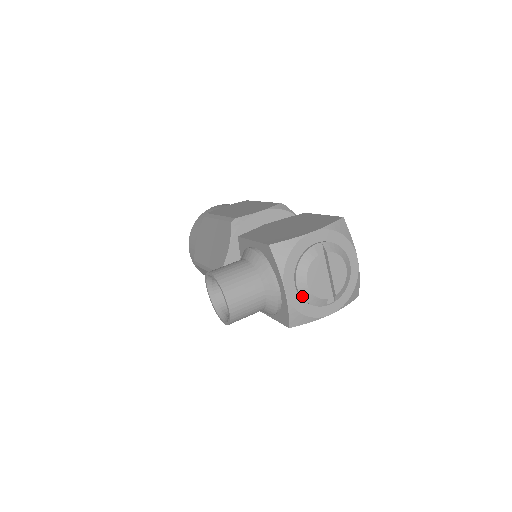
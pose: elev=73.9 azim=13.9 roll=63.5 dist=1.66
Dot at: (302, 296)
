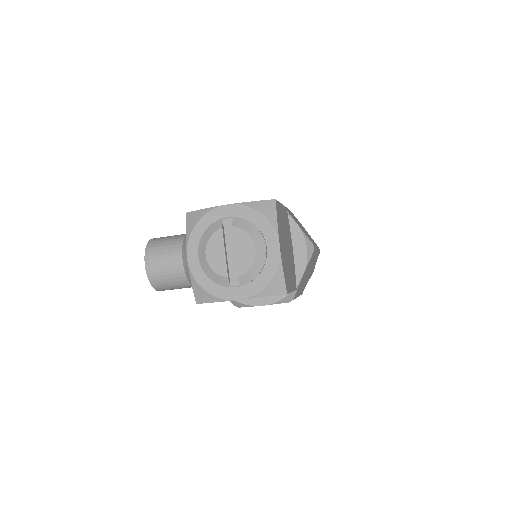
Dot at: (203, 268)
